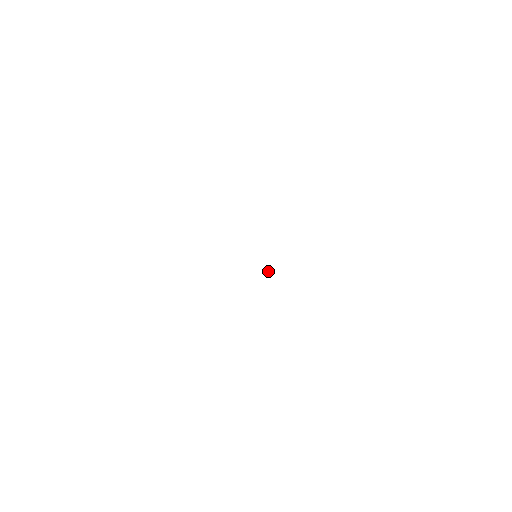
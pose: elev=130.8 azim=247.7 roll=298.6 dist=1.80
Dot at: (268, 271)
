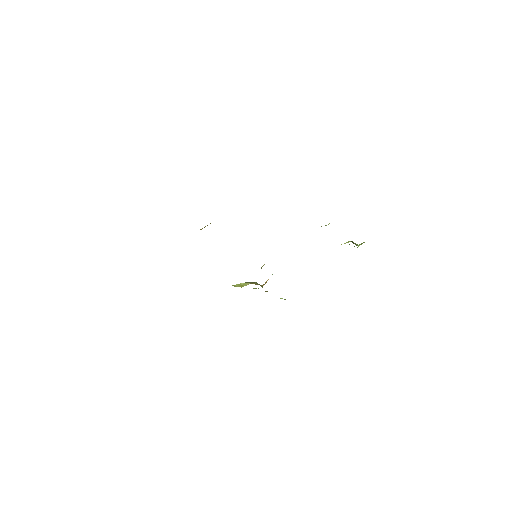
Dot at: occluded
